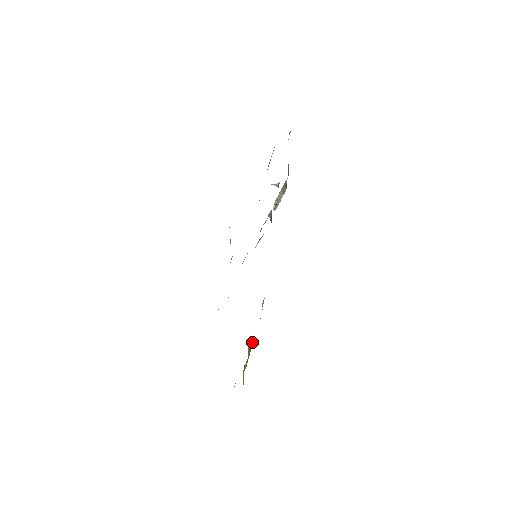
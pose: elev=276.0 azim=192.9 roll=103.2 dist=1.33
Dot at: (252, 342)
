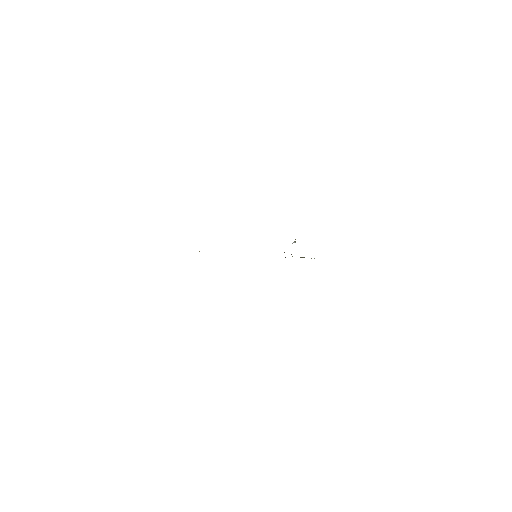
Dot at: occluded
